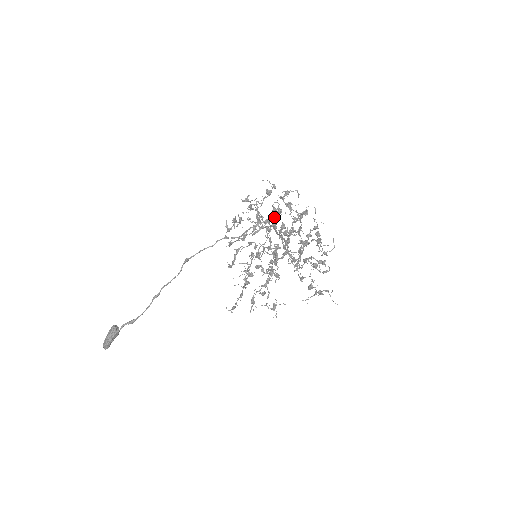
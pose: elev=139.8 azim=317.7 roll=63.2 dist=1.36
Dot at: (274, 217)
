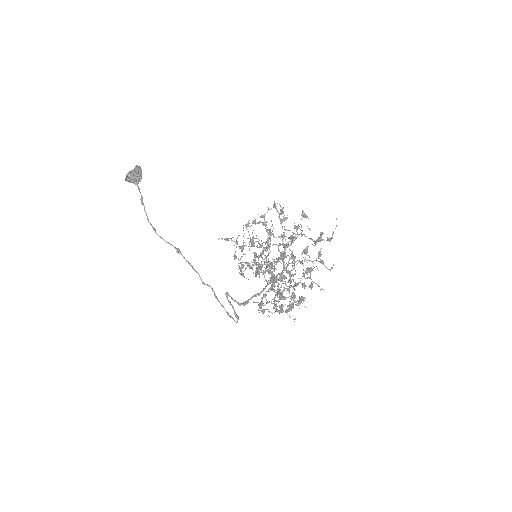
Dot at: (236, 317)
